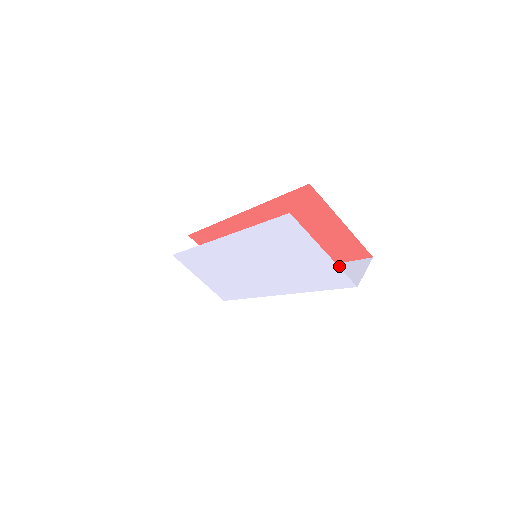
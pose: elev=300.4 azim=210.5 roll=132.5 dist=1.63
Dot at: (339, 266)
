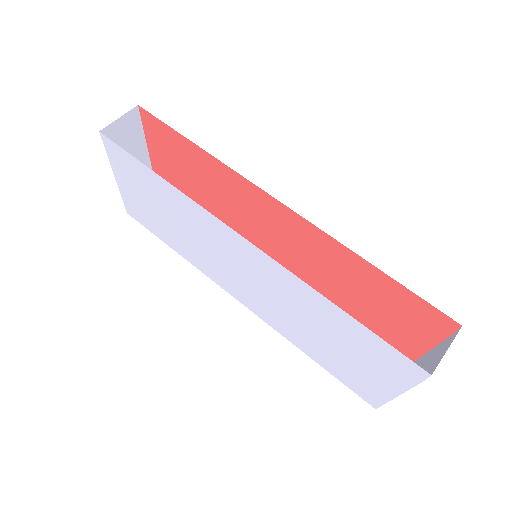
Dot at: occluded
